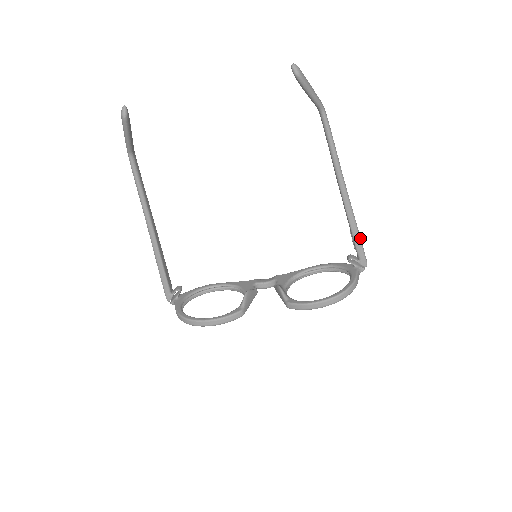
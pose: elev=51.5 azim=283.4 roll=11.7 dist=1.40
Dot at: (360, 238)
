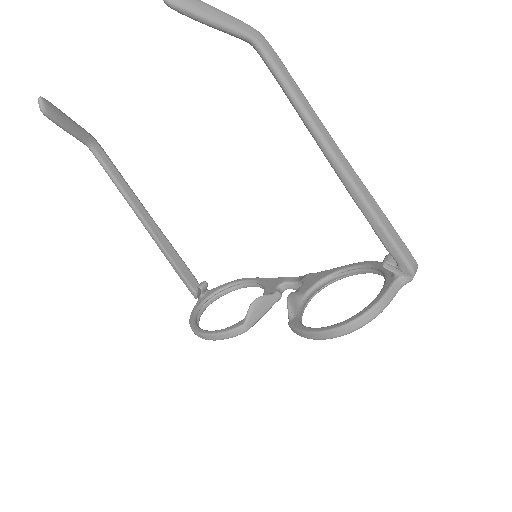
Dot at: (388, 234)
